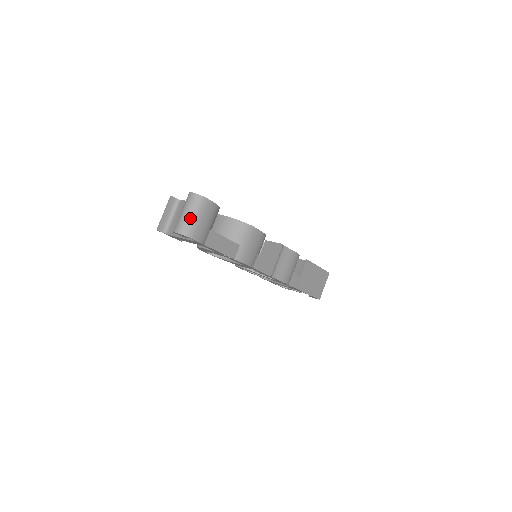
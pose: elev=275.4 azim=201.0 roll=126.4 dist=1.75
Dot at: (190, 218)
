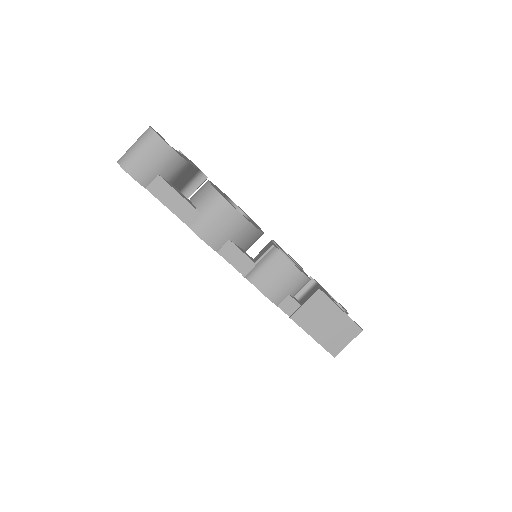
Dot at: (133, 149)
